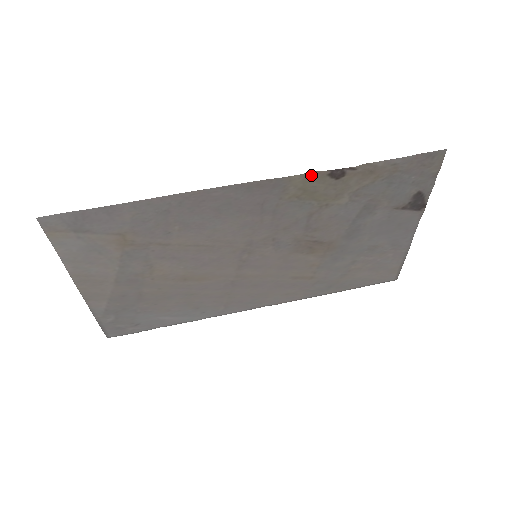
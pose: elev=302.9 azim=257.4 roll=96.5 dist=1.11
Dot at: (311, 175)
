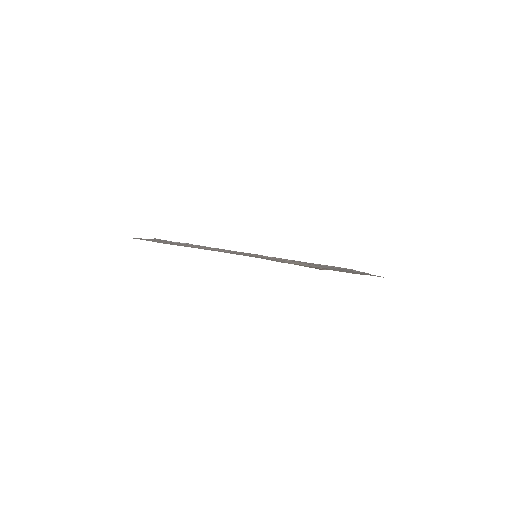
Dot at: (295, 264)
